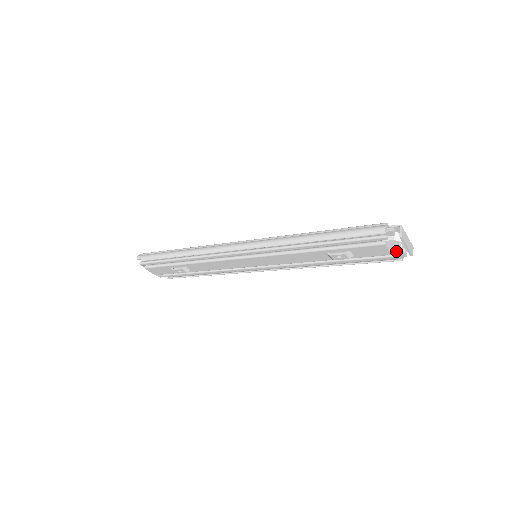
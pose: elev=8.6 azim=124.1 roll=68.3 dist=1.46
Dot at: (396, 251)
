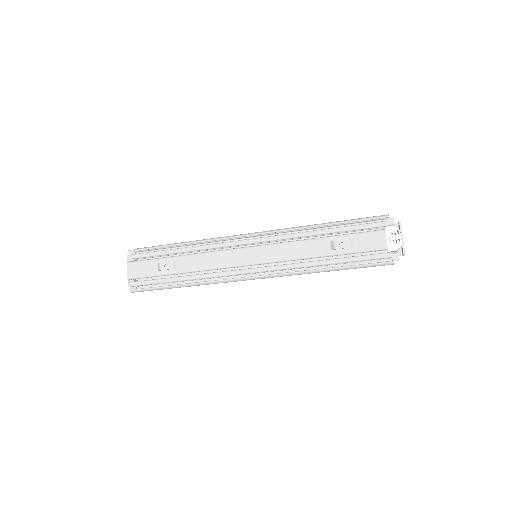
Dot at: (392, 244)
